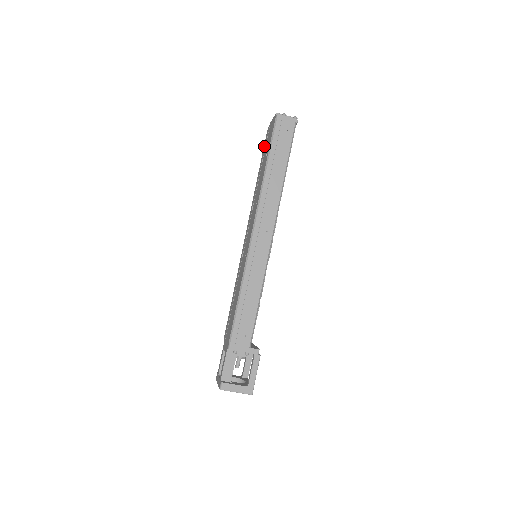
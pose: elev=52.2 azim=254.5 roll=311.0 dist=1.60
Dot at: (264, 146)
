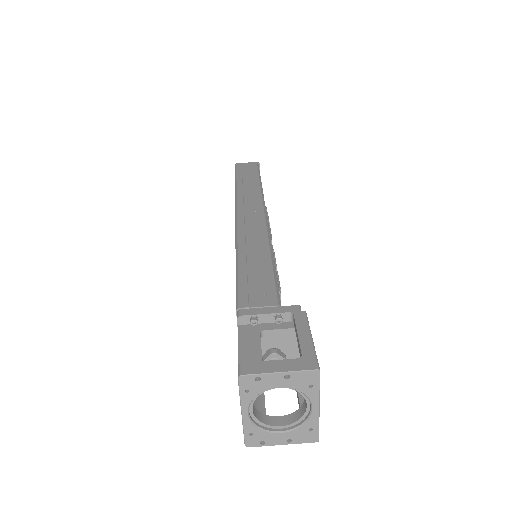
Dot at: occluded
